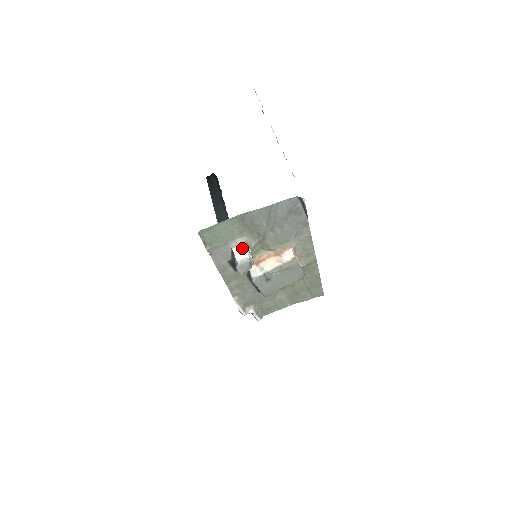
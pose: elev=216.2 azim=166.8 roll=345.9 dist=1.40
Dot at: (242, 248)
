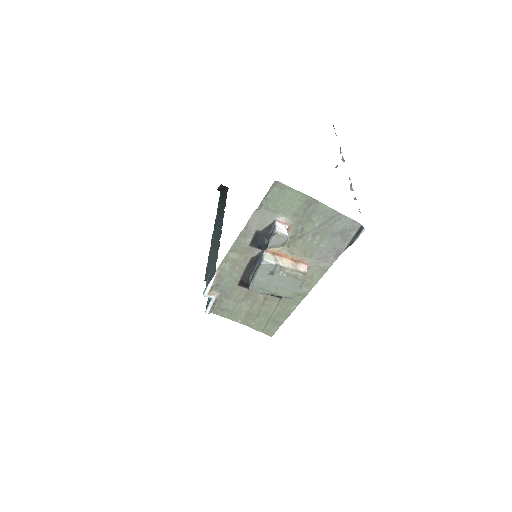
Dot at: (285, 227)
